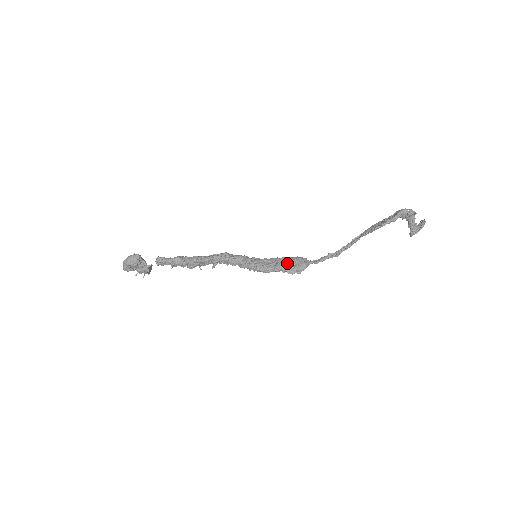
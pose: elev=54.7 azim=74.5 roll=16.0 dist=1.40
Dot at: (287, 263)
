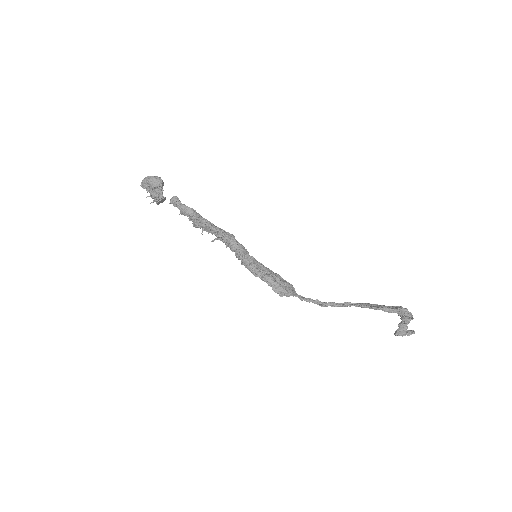
Dot at: (277, 280)
